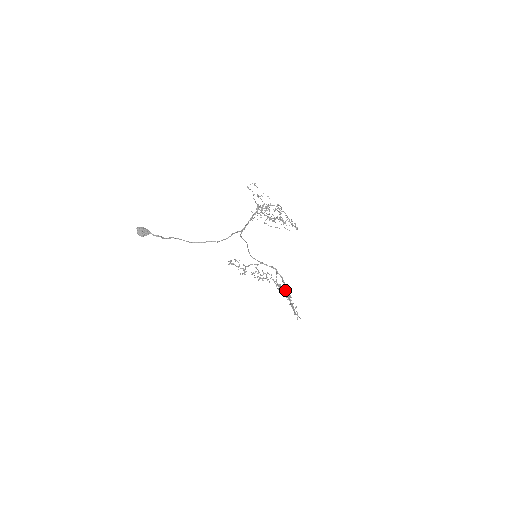
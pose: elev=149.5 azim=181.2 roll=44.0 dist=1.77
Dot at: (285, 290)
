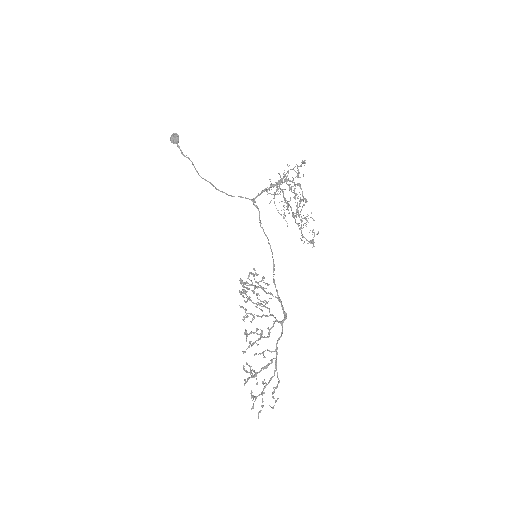
Dot at: (269, 350)
